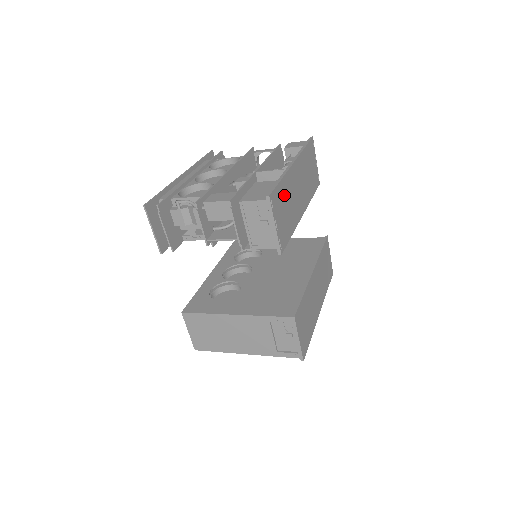
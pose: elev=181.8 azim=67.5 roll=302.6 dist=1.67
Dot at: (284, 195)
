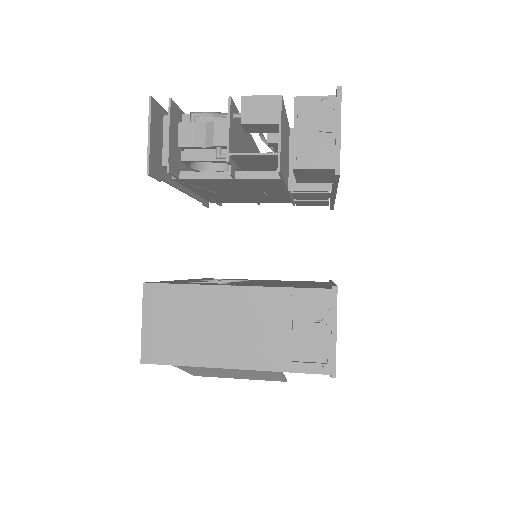
Dot at: occluded
